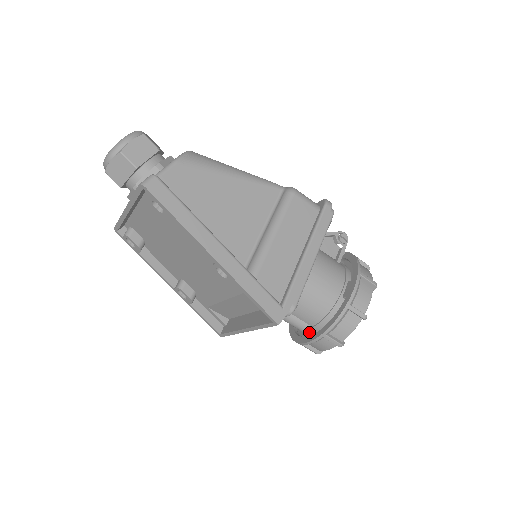
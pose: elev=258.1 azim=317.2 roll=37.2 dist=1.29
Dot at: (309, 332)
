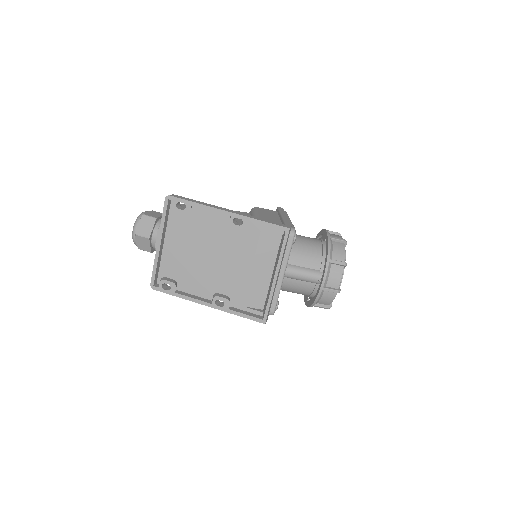
Dot at: (321, 275)
